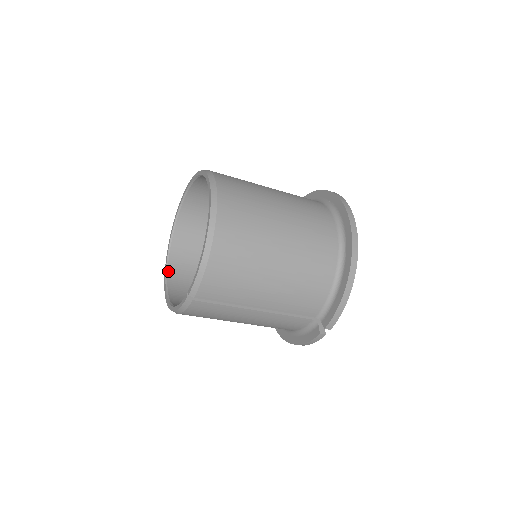
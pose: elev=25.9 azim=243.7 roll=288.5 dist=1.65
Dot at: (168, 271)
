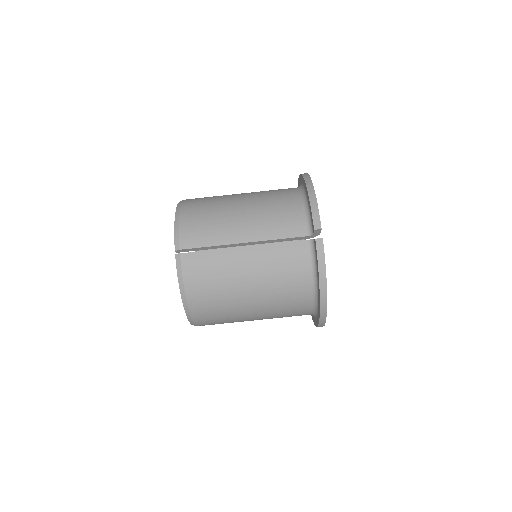
Dot at: occluded
